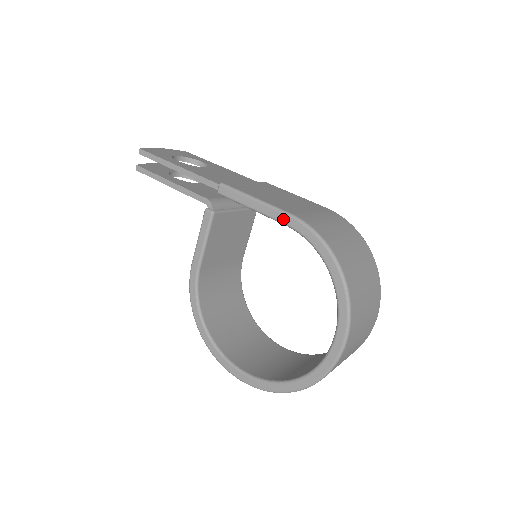
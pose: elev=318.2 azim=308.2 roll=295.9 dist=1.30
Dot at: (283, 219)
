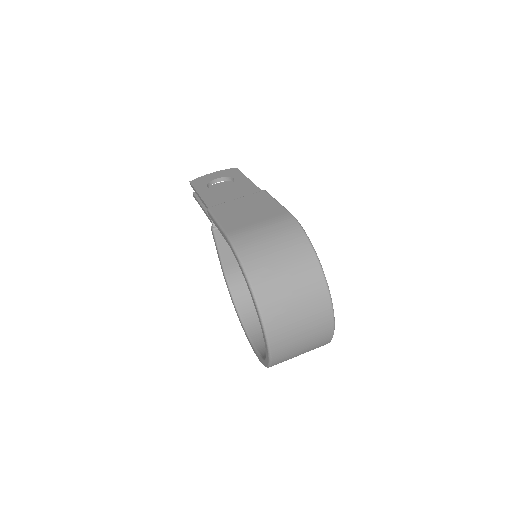
Dot at: (224, 238)
